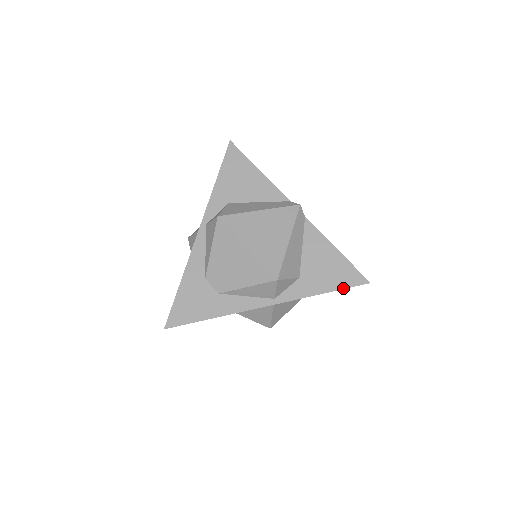
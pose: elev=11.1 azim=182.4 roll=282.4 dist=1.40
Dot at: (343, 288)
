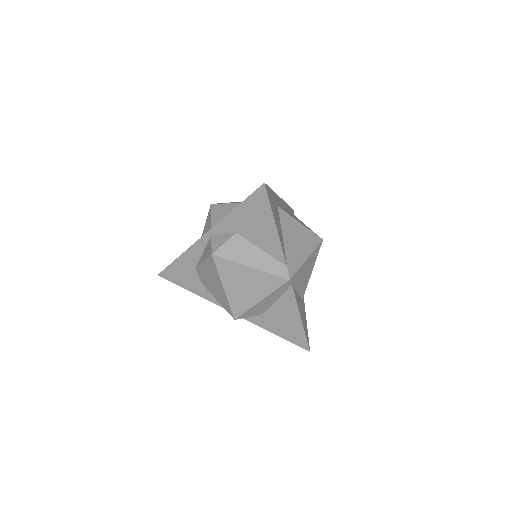
Dot at: (289, 341)
